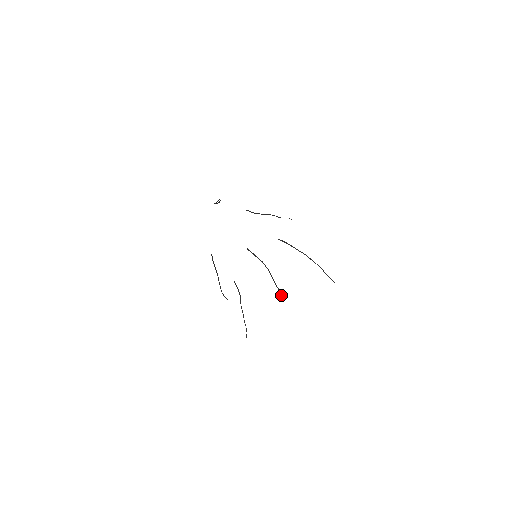
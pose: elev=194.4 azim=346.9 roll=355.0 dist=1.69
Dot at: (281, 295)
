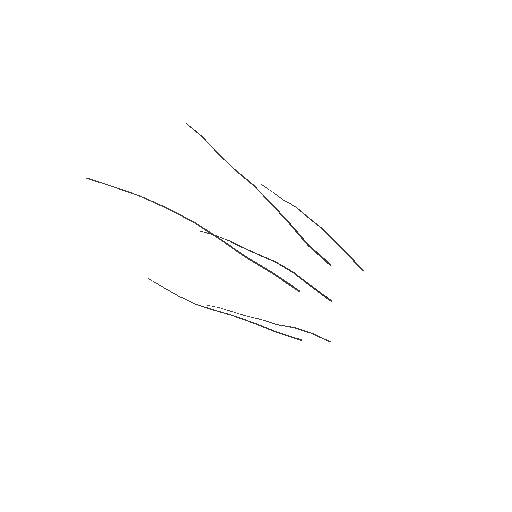
Dot at: (218, 236)
